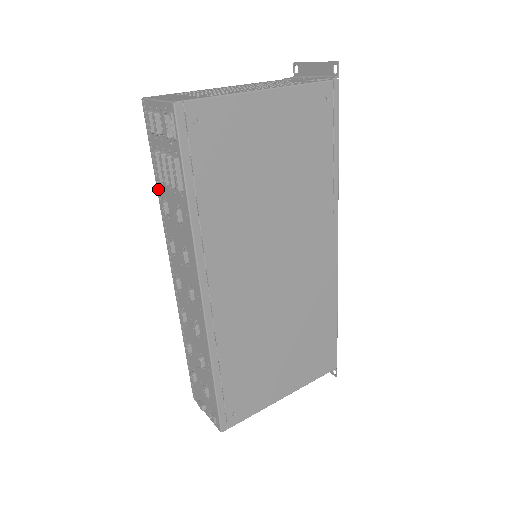
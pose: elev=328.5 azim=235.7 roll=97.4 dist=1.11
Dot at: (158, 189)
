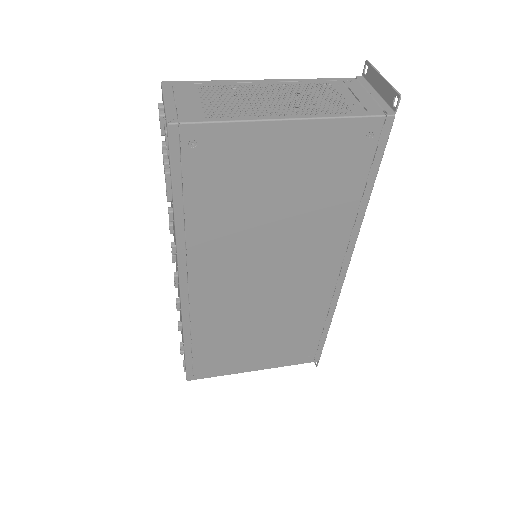
Dot at: occluded
